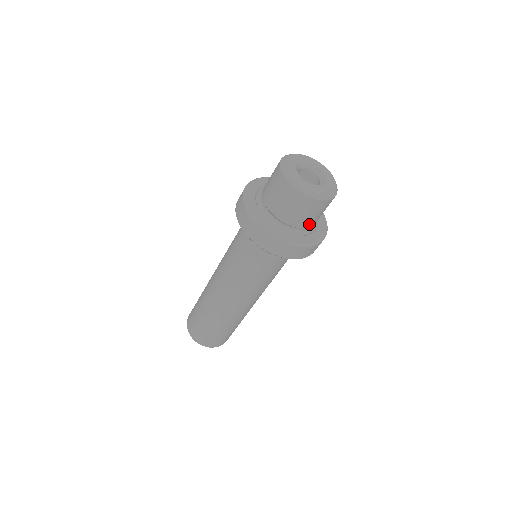
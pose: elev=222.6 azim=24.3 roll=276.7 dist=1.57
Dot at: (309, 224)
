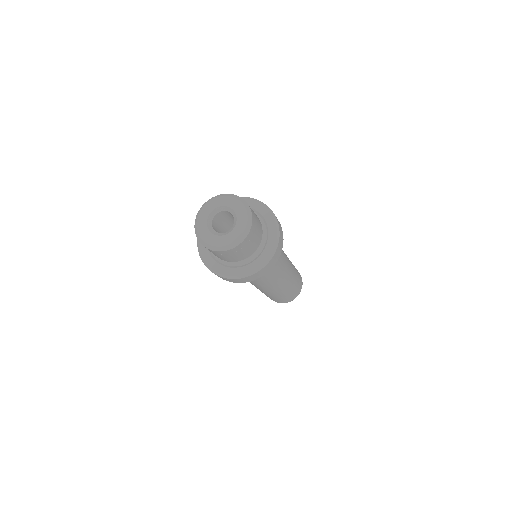
Dot at: (229, 260)
